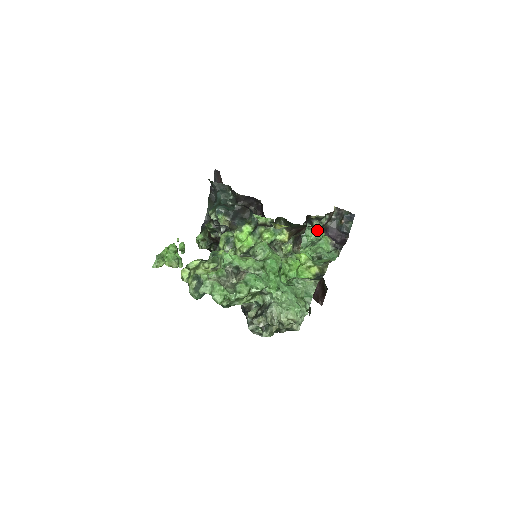
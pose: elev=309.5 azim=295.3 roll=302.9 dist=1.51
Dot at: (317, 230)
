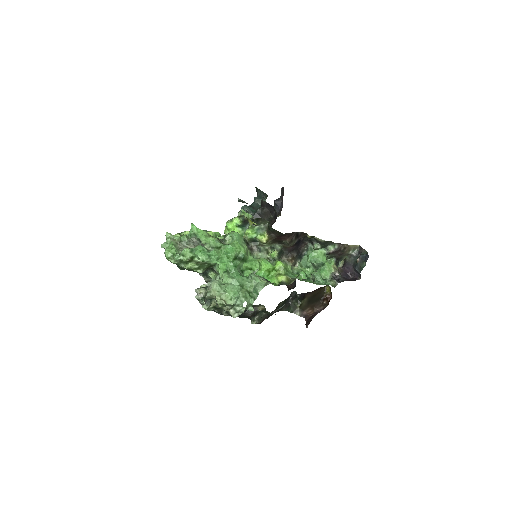
Dot at: (319, 254)
